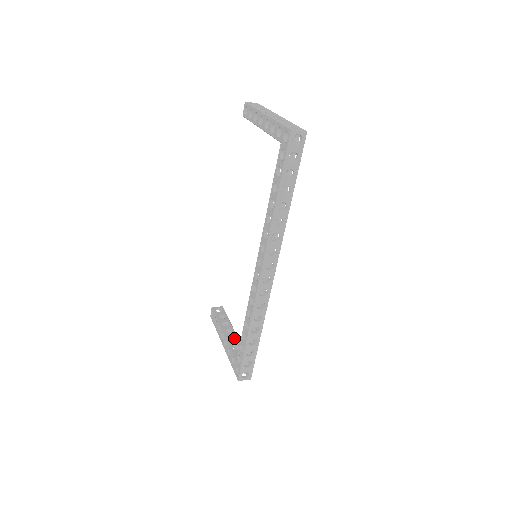
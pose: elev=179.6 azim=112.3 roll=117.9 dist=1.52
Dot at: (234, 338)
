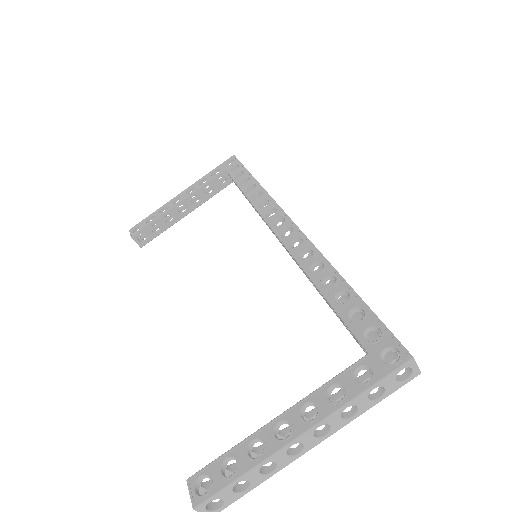
Dot at: (306, 413)
